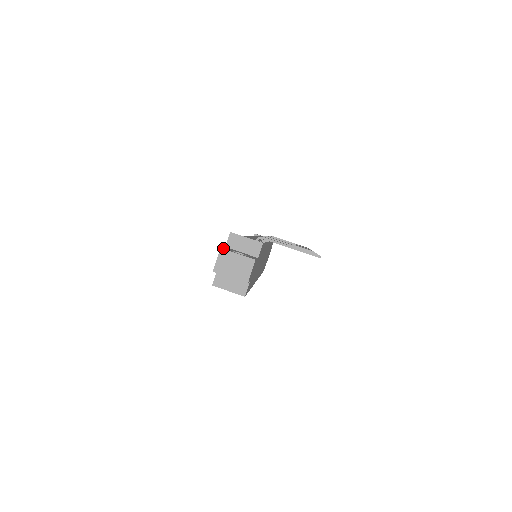
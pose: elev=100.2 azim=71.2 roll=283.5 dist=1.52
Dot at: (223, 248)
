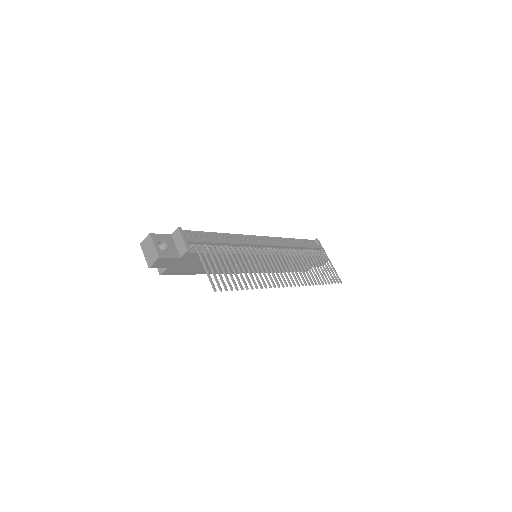
Dot at: (154, 234)
